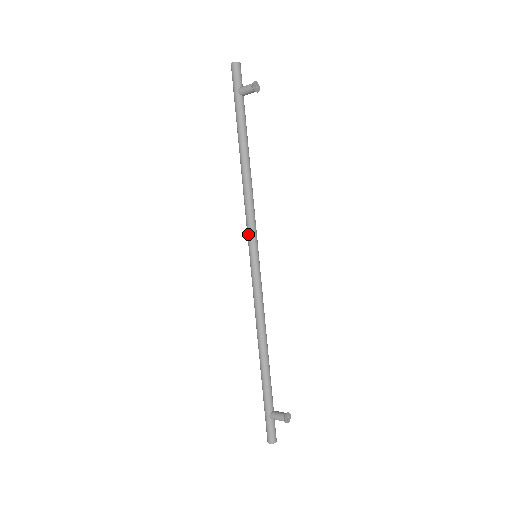
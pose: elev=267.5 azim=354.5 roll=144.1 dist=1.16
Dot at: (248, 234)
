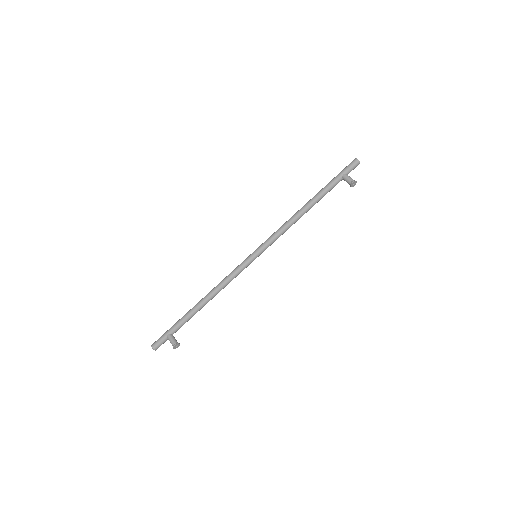
Dot at: (265, 242)
